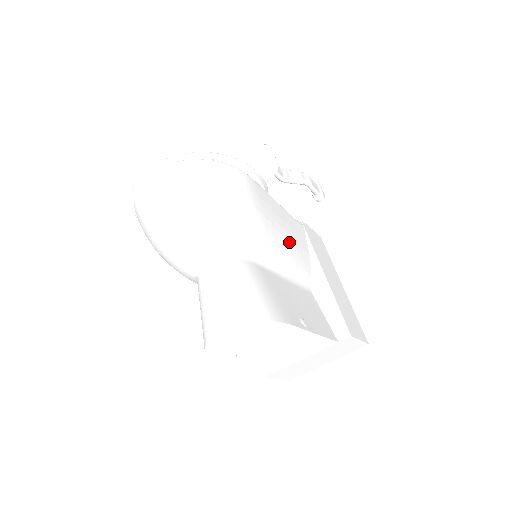
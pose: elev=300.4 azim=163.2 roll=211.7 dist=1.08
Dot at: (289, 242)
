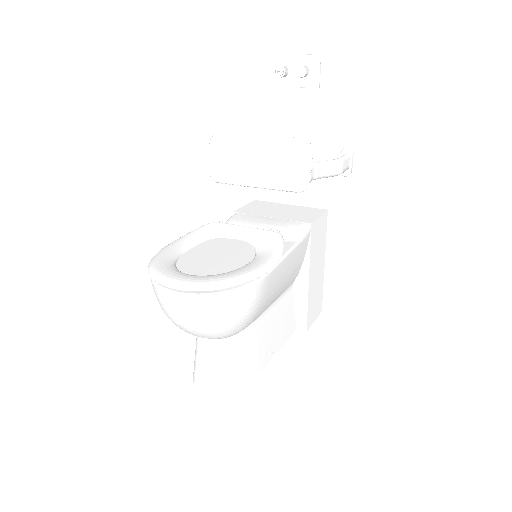
Dot at: (286, 280)
